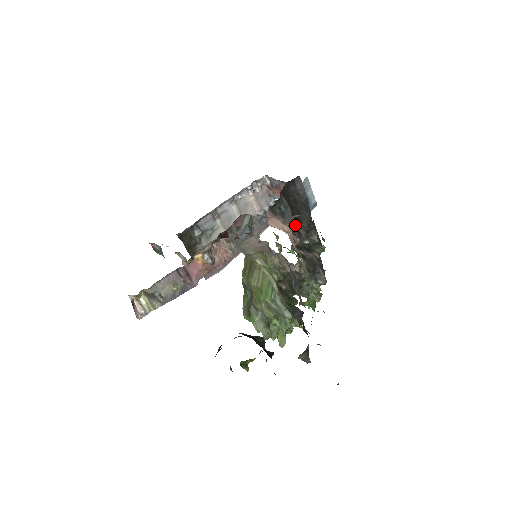
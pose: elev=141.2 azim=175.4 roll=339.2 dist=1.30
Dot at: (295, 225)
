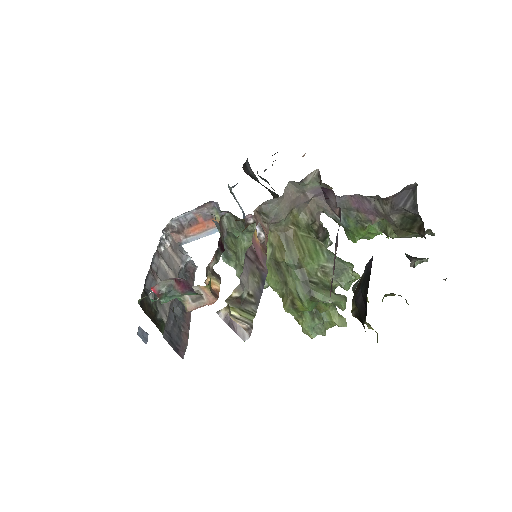
Dot at: occluded
